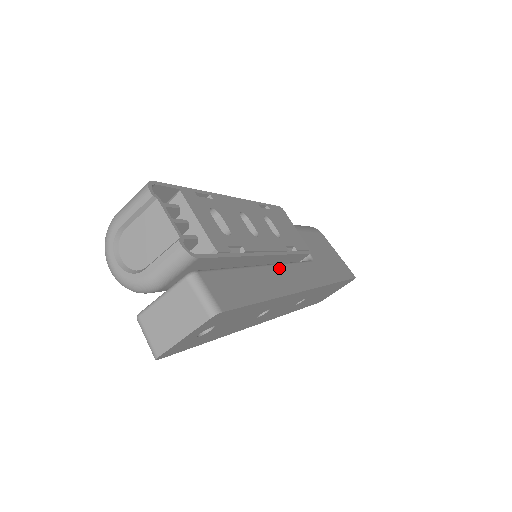
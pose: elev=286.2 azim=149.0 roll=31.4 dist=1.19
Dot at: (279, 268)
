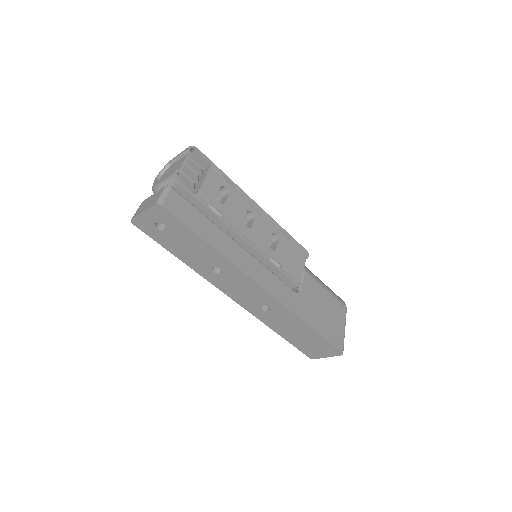
Dot at: (247, 254)
